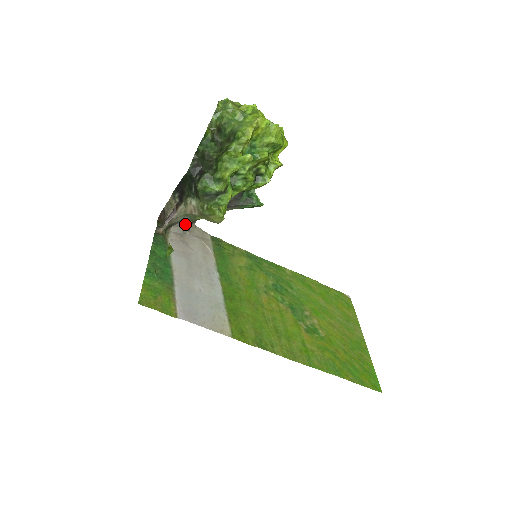
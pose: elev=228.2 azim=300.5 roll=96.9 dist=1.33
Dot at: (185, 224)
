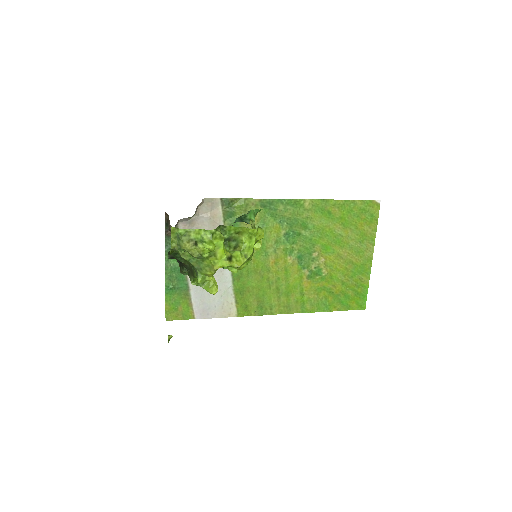
Dot at: (190, 217)
